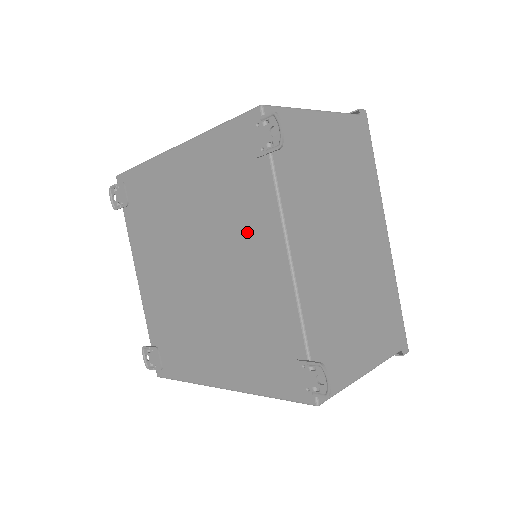
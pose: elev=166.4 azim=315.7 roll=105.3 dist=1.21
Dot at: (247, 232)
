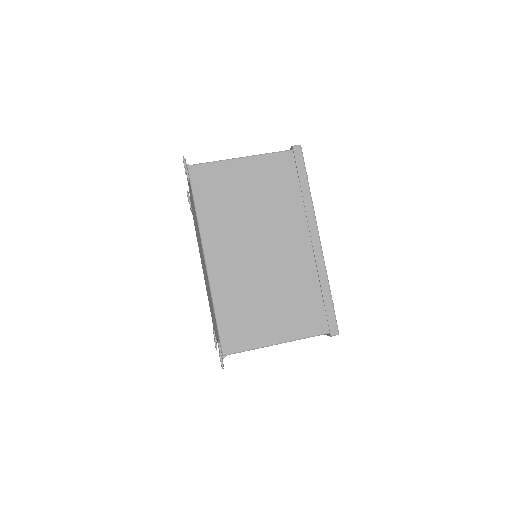
Dot at: (213, 318)
